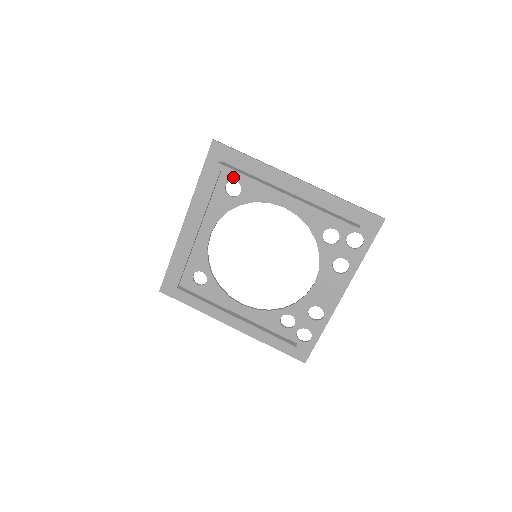
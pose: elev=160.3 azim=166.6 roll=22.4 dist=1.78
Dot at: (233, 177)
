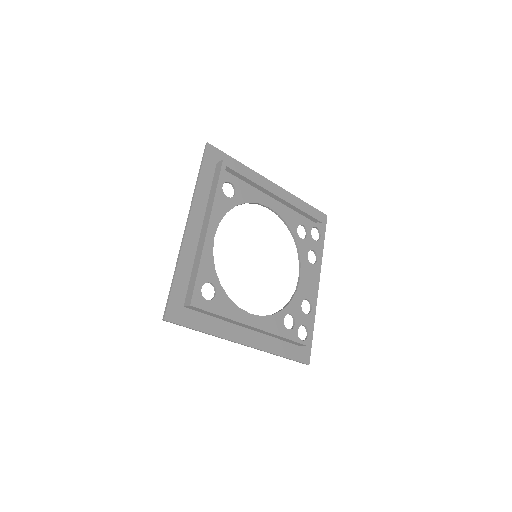
Dot at: (228, 179)
